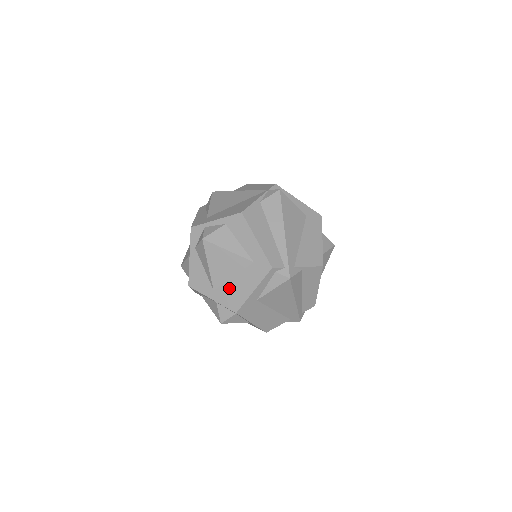
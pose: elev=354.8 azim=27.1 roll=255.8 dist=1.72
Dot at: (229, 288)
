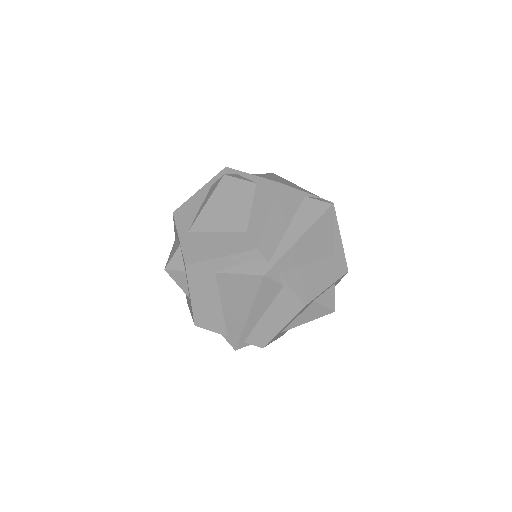
Dot at: (203, 239)
